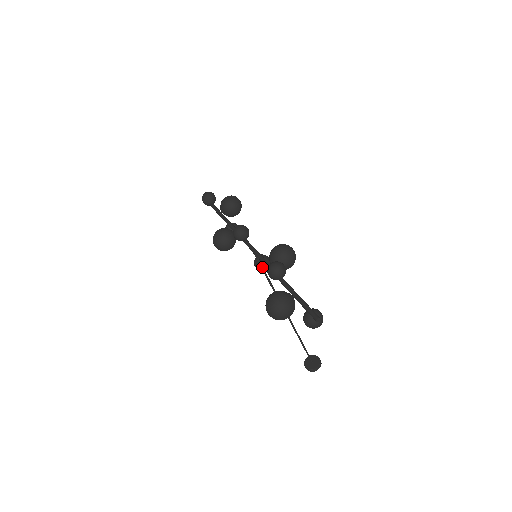
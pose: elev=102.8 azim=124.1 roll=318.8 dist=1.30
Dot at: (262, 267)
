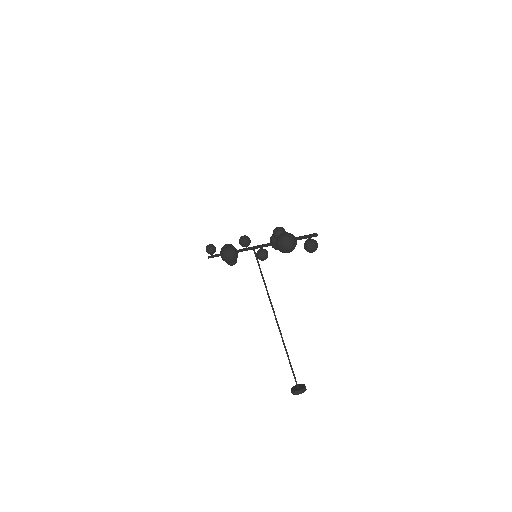
Dot at: (263, 254)
